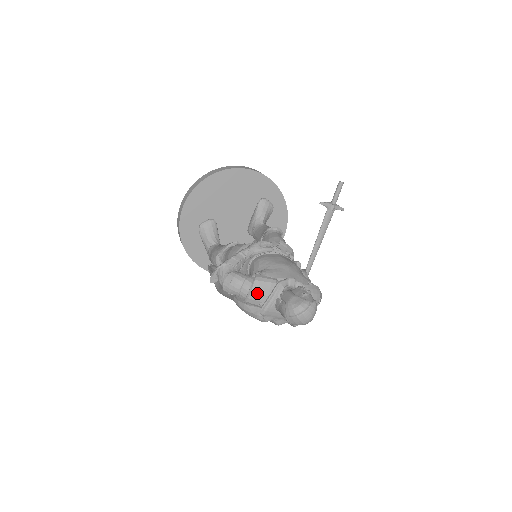
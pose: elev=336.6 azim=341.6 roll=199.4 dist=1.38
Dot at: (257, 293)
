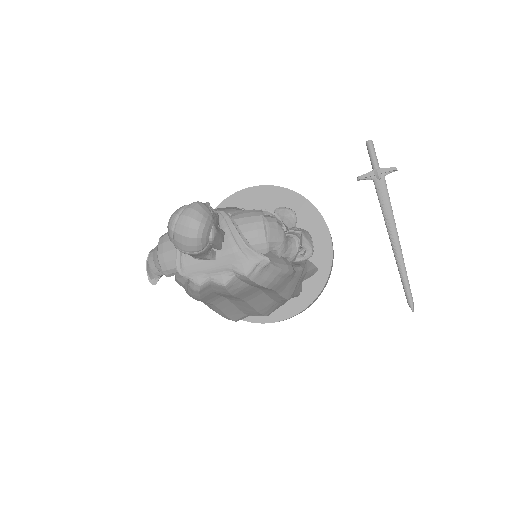
Dot at: (164, 251)
